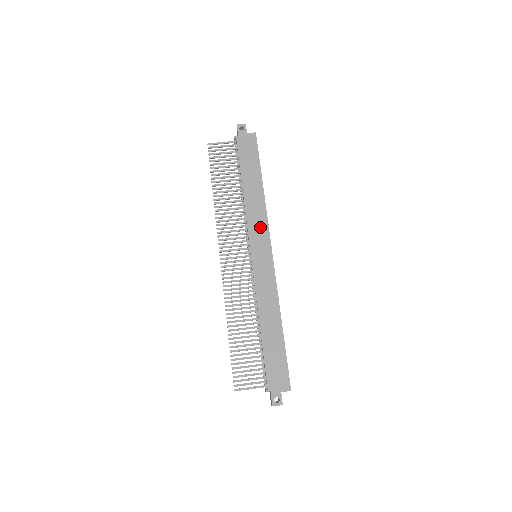
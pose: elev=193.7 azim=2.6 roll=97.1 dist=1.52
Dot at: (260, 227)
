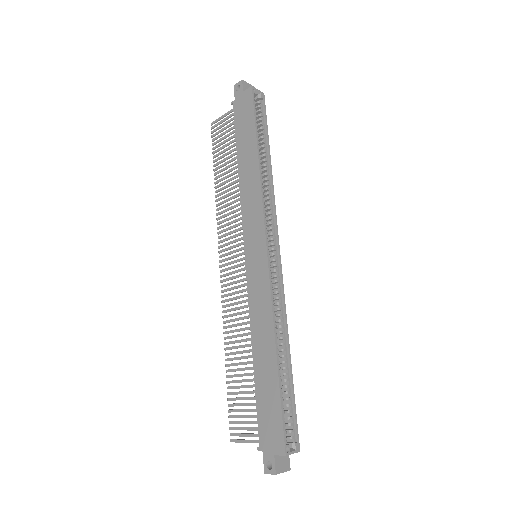
Dot at: (254, 215)
